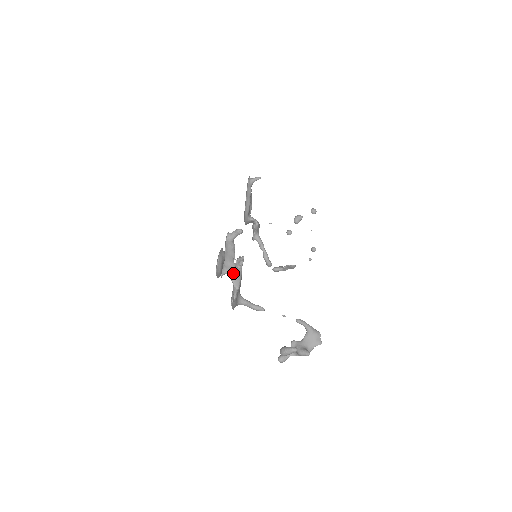
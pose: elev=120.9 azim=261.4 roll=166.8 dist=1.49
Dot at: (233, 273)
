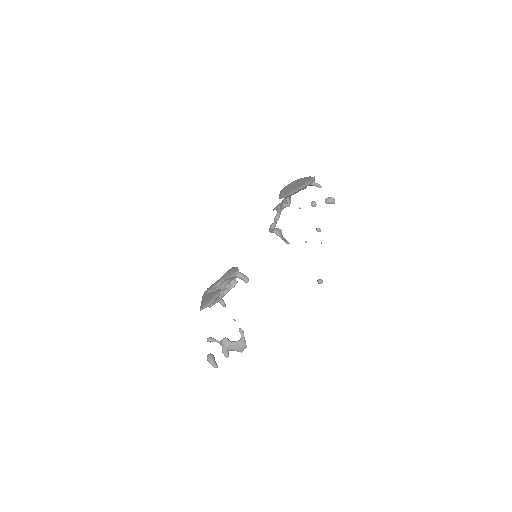
Dot at: occluded
